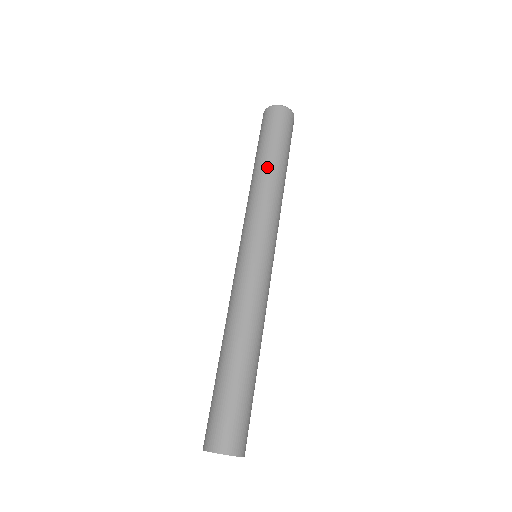
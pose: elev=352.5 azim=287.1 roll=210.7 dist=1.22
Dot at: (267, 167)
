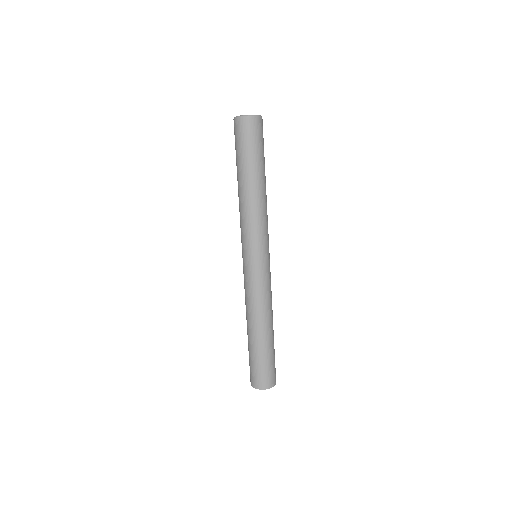
Dot at: (255, 185)
